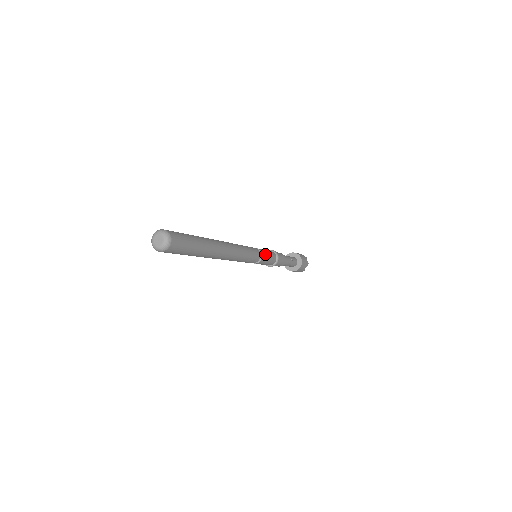
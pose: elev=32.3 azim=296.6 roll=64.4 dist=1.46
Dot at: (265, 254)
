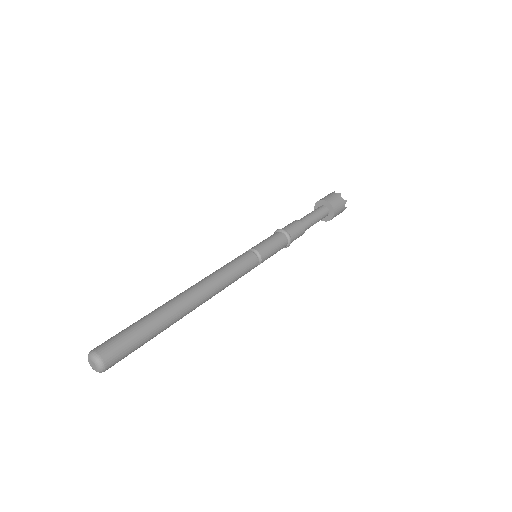
Dot at: (267, 255)
